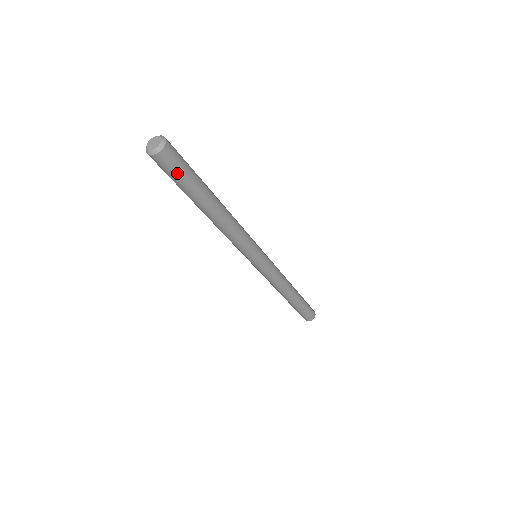
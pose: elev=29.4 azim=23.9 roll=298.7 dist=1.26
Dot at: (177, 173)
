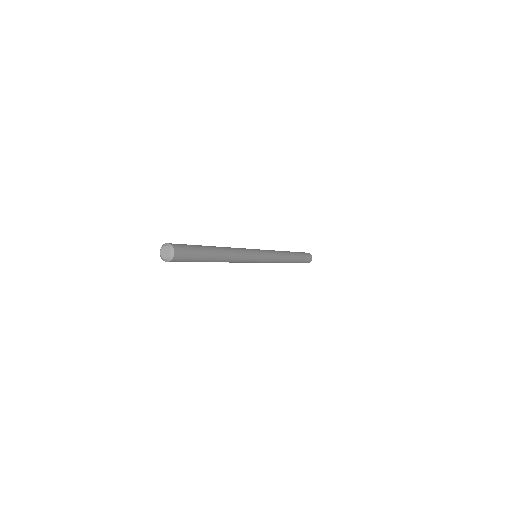
Dot at: (188, 259)
